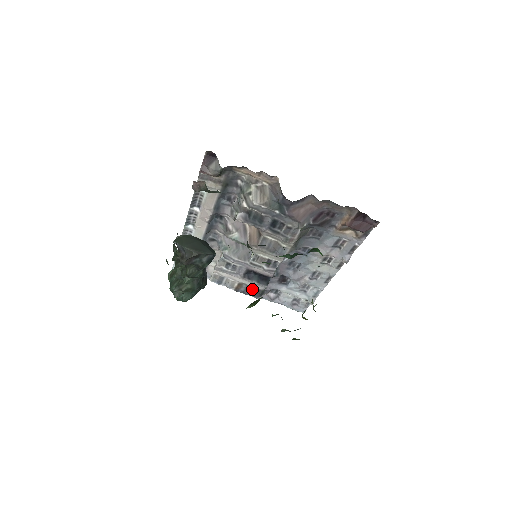
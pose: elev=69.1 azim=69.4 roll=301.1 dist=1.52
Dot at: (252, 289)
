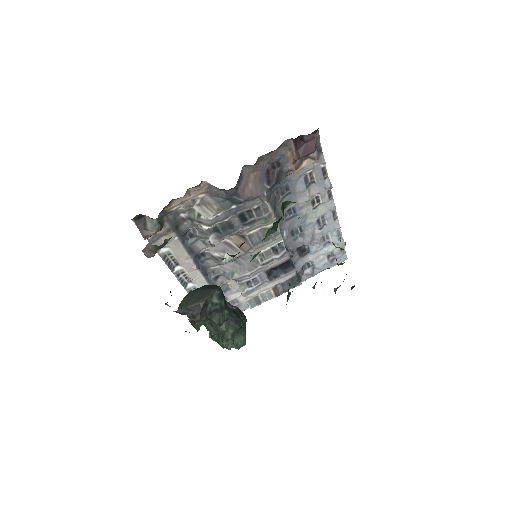
Dot at: (287, 282)
